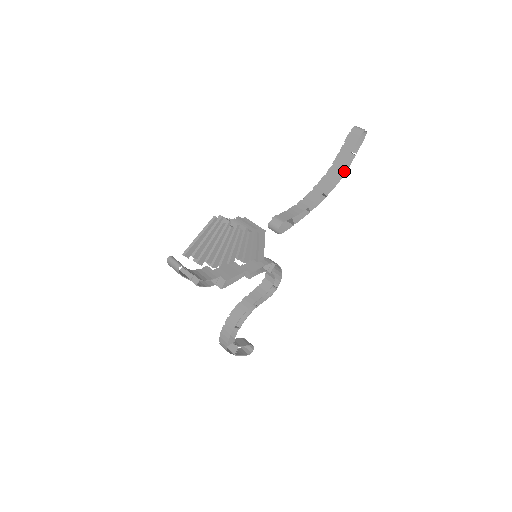
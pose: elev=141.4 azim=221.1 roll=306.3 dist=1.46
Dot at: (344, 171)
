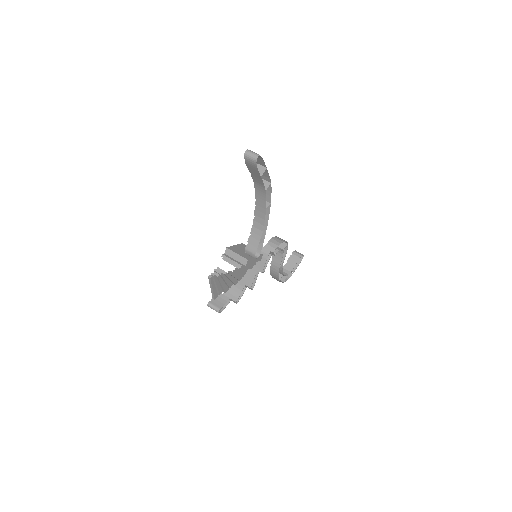
Dot at: (268, 179)
